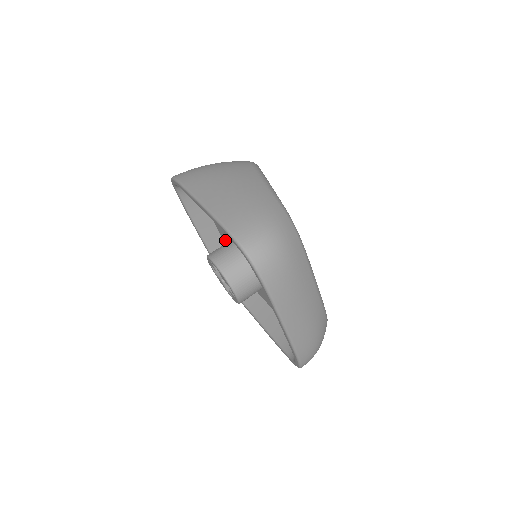
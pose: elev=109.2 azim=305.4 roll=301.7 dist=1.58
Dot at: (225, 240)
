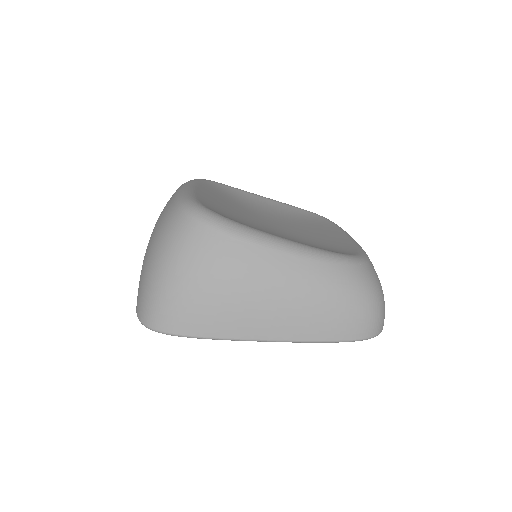
Dot at: occluded
